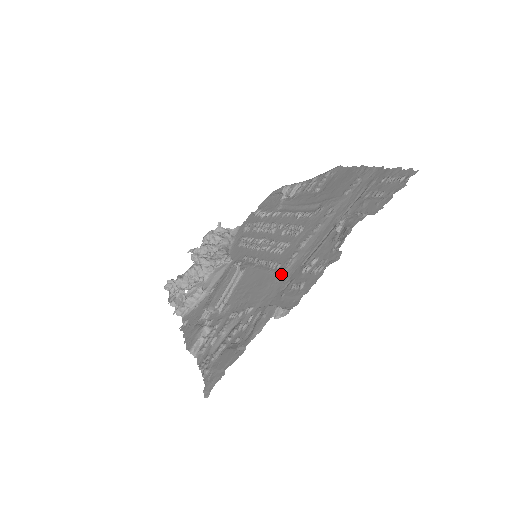
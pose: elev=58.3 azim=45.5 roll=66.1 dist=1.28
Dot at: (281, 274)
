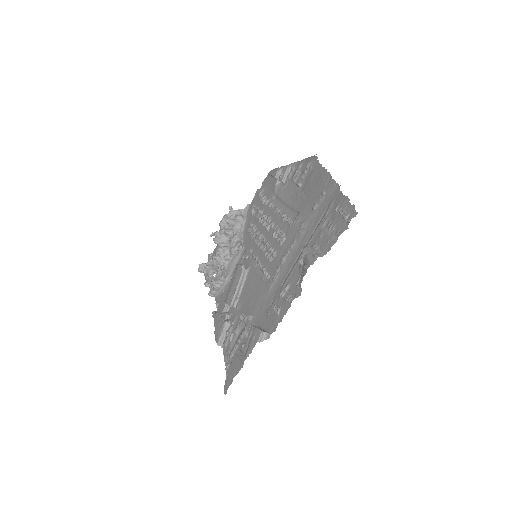
Dot at: (269, 289)
